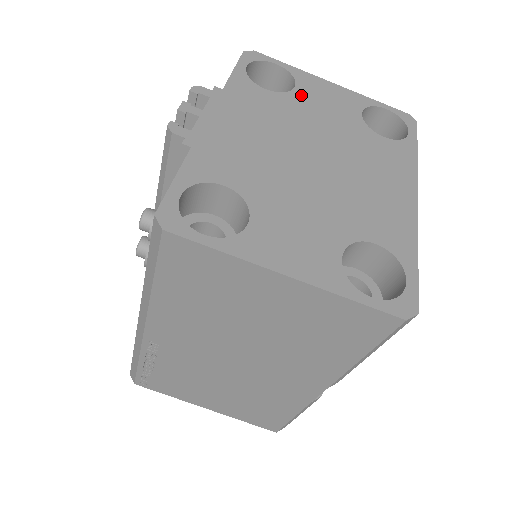
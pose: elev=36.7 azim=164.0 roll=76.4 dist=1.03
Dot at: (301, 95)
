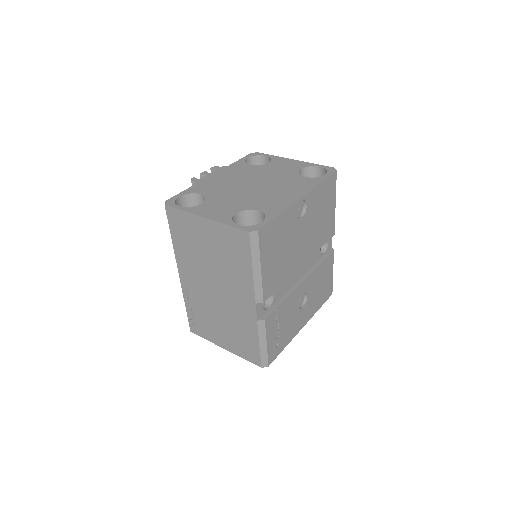
Dot at: (269, 165)
